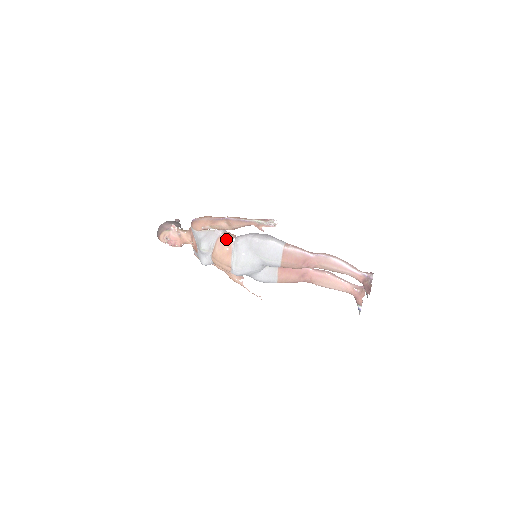
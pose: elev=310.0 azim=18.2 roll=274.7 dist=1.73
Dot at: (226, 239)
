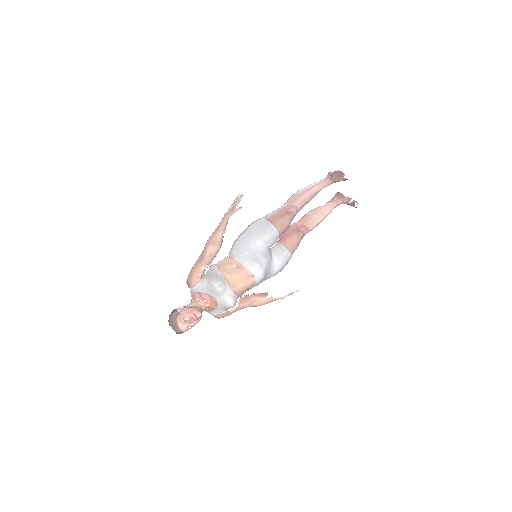
Dot at: (224, 262)
